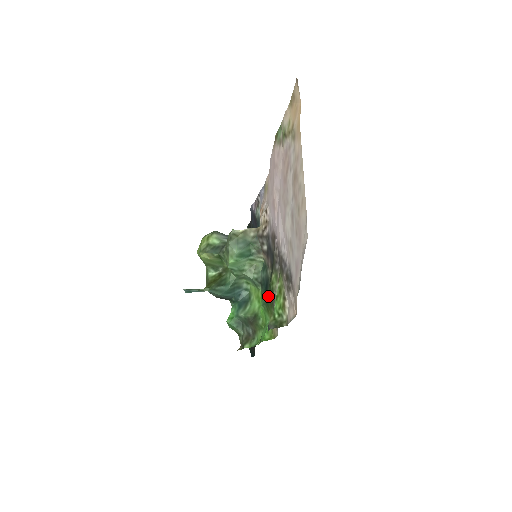
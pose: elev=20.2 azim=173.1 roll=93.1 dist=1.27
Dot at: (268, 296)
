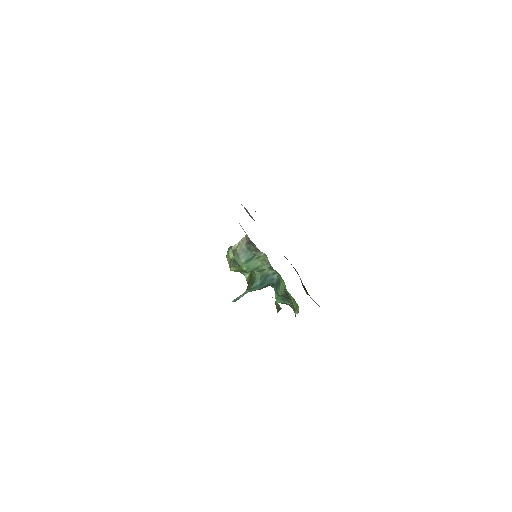
Dot at: occluded
